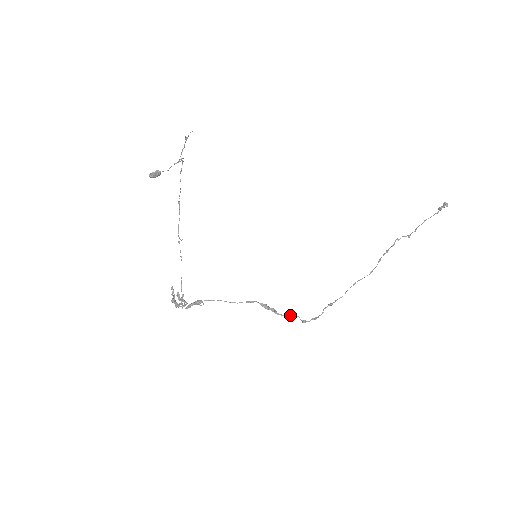
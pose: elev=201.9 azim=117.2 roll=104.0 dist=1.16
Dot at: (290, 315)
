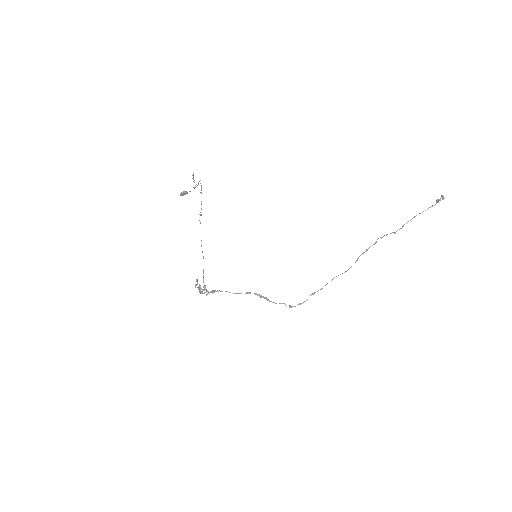
Dot at: occluded
